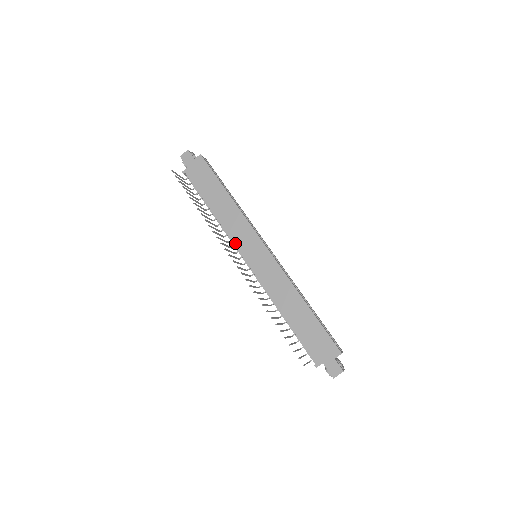
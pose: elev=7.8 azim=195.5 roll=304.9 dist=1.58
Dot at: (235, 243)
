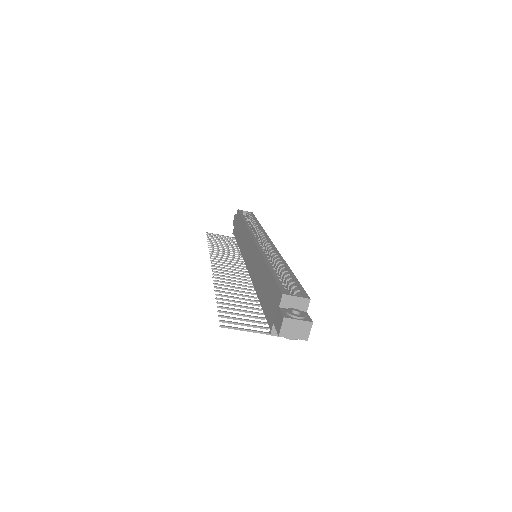
Dot at: (243, 257)
